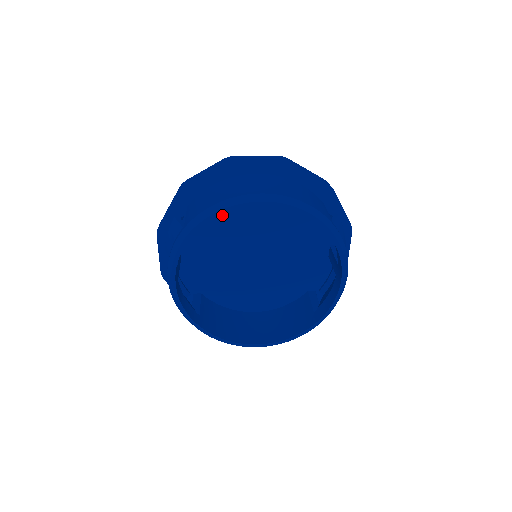
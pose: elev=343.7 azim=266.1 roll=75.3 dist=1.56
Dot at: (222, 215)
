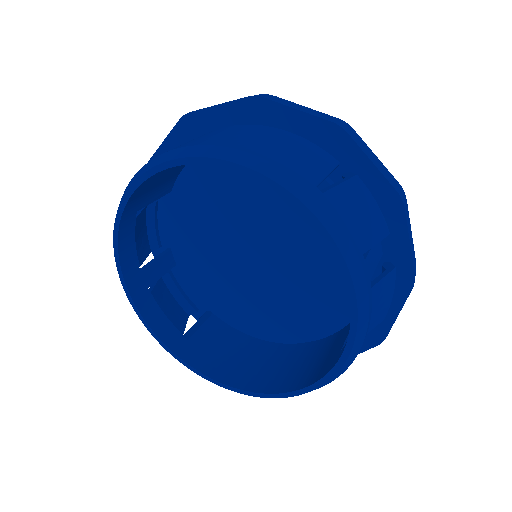
Dot at: (197, 197)
